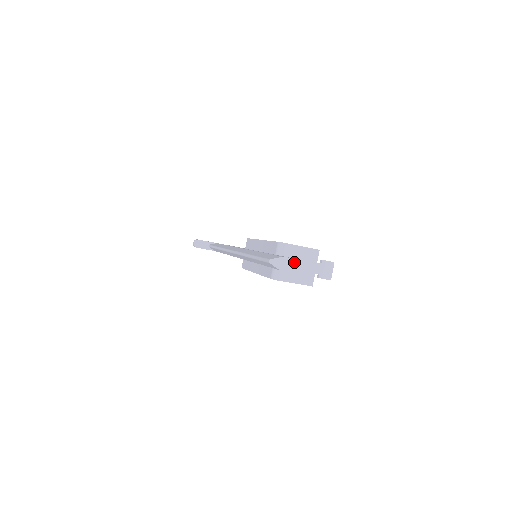
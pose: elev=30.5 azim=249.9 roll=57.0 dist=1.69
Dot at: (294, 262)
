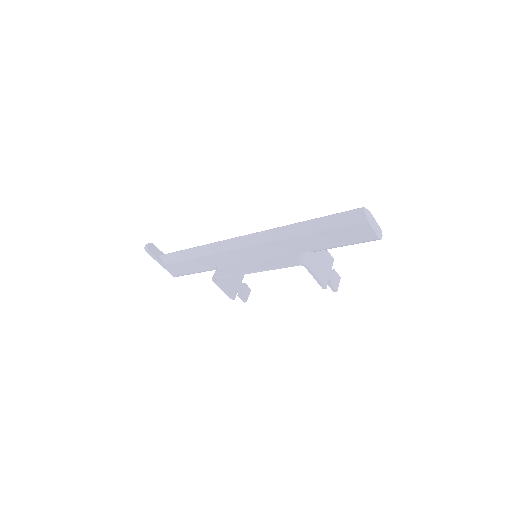
Dot at: (375, 222)
